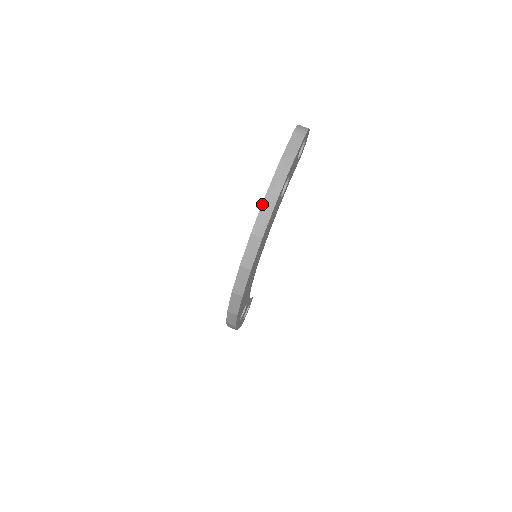
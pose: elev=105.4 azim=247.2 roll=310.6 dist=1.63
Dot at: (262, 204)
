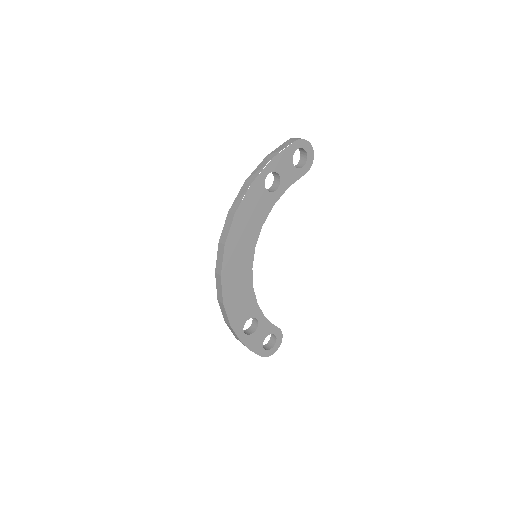
Dot at: (242, 187)
